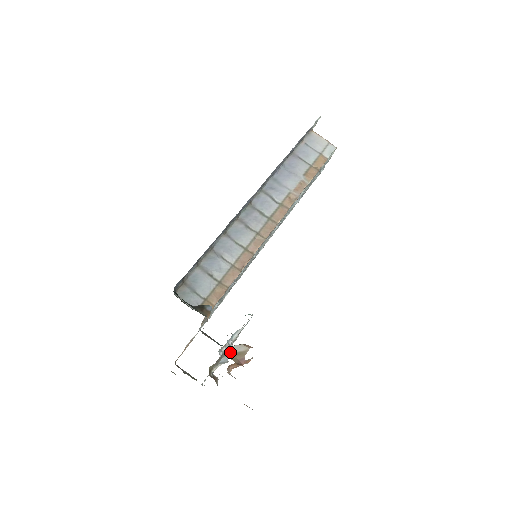
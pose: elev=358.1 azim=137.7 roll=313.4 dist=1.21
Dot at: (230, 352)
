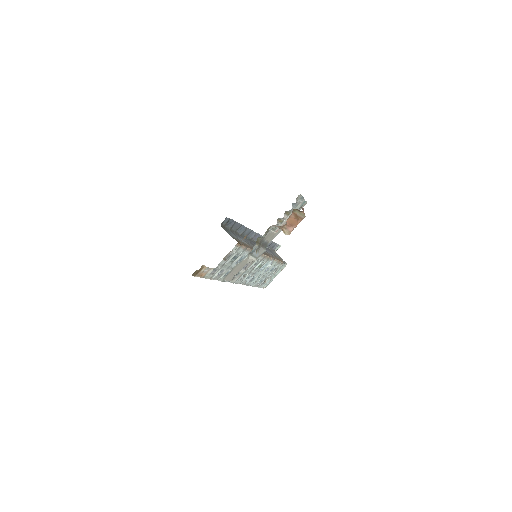
Dot at: occluded
